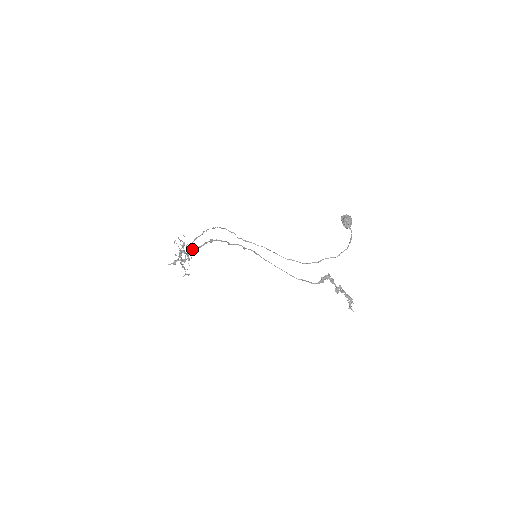
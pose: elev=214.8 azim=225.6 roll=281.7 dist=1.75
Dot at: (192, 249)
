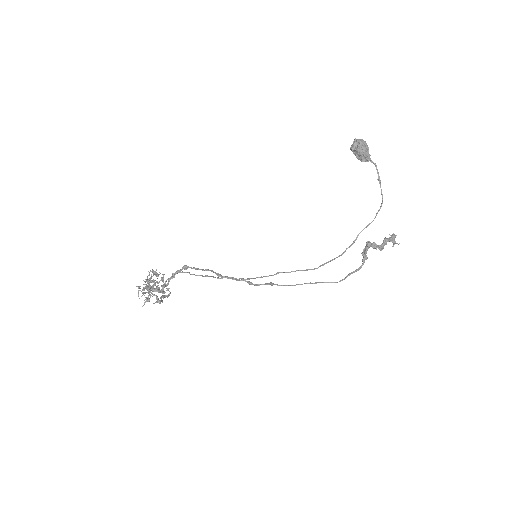
Dot at: occluded
